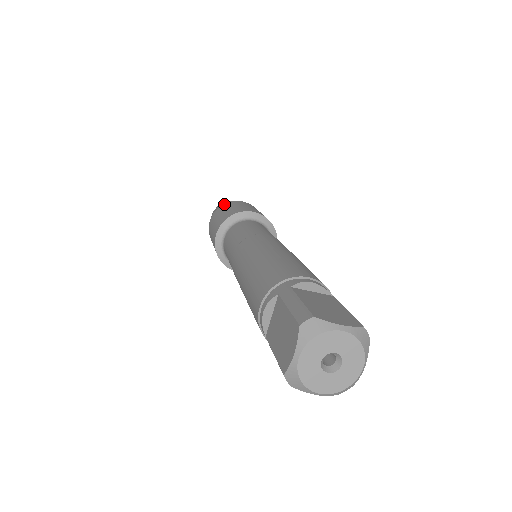
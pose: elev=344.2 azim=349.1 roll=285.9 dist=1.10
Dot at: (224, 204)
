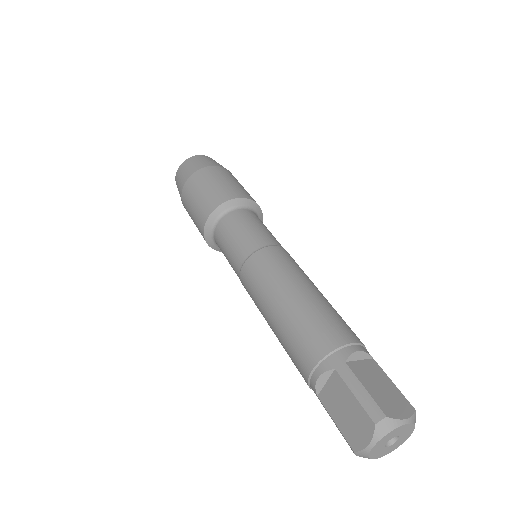
Dot at: (199, 171)
